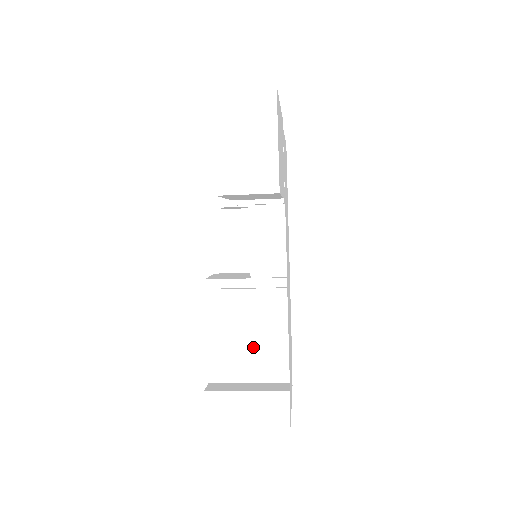
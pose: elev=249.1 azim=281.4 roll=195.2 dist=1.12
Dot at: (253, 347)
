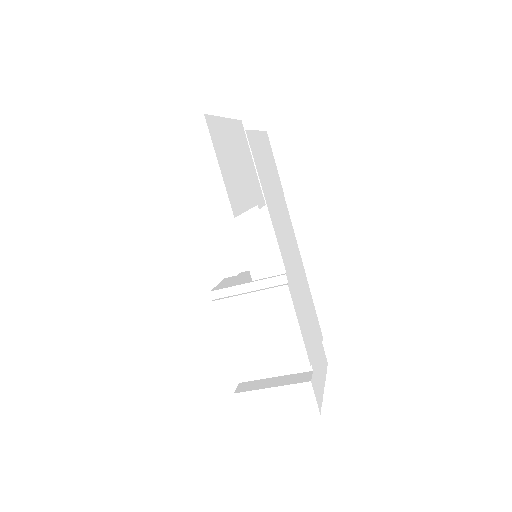
Dot at: (270, 345)
